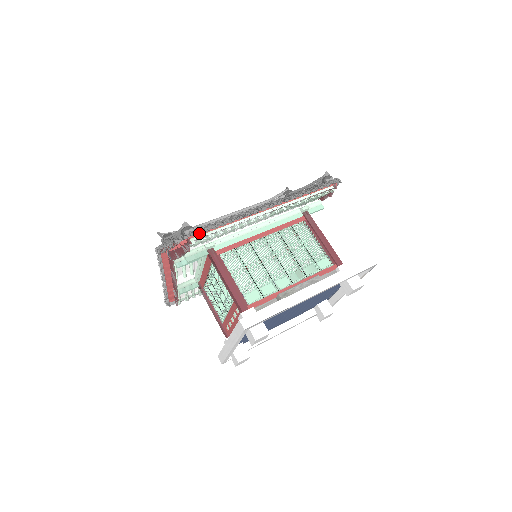
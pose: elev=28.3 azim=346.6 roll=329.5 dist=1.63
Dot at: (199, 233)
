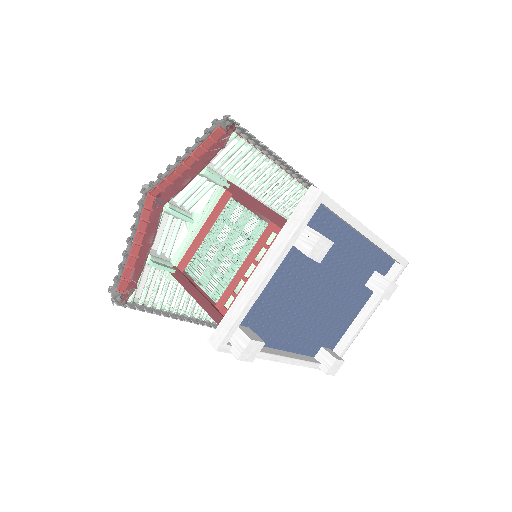
Dot at: (244, 128)
